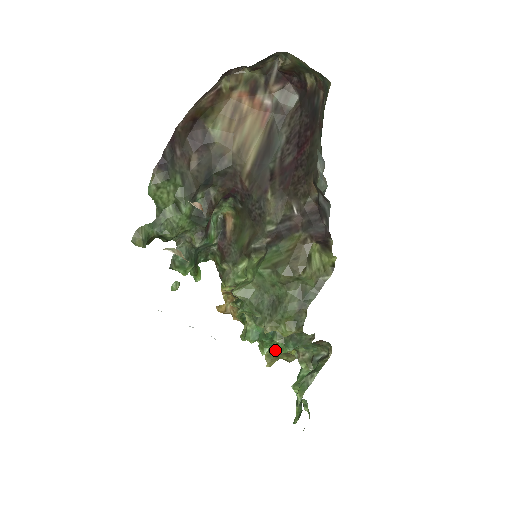
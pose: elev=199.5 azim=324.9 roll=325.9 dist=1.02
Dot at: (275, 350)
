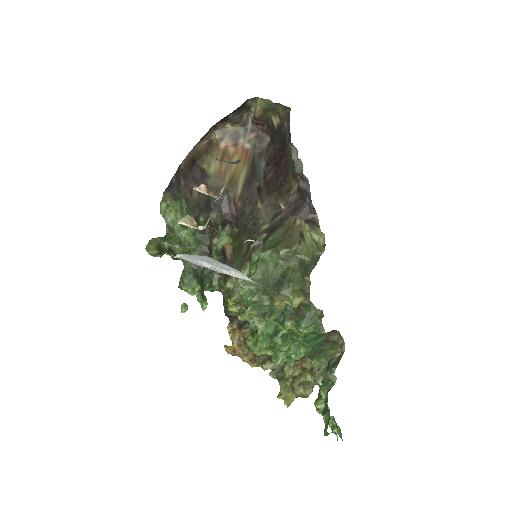
Dot at: (289, 361)
